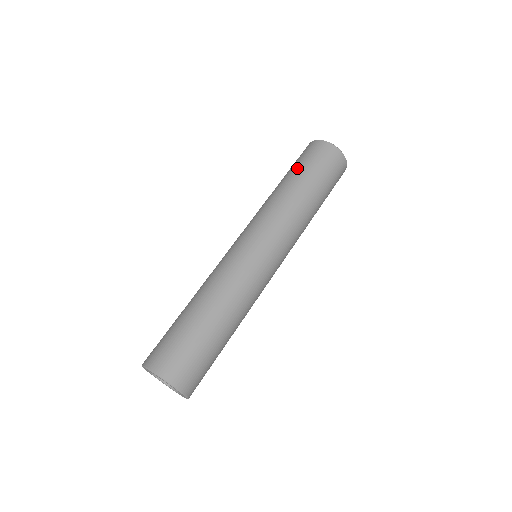
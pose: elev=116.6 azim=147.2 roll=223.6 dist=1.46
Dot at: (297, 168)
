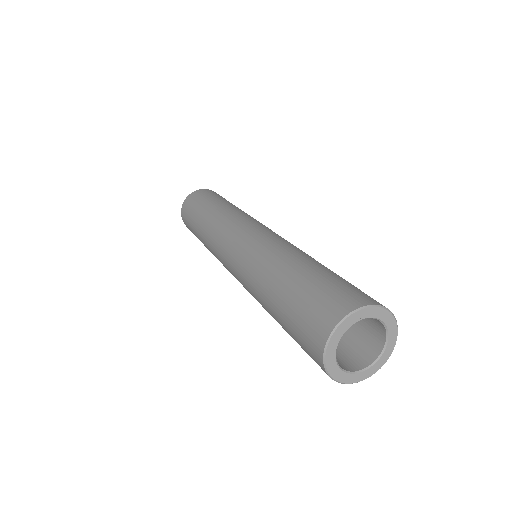
Dot at: (218, 198)
